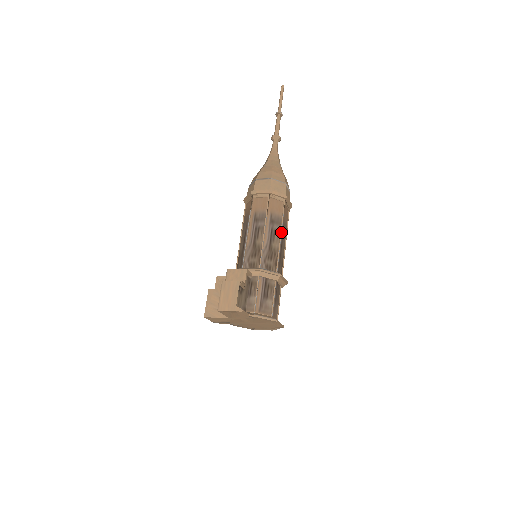
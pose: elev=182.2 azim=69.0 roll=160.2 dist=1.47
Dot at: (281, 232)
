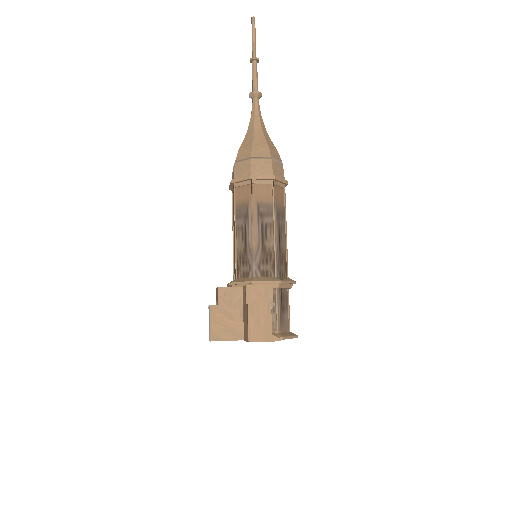
Dot at: (286, 228)
